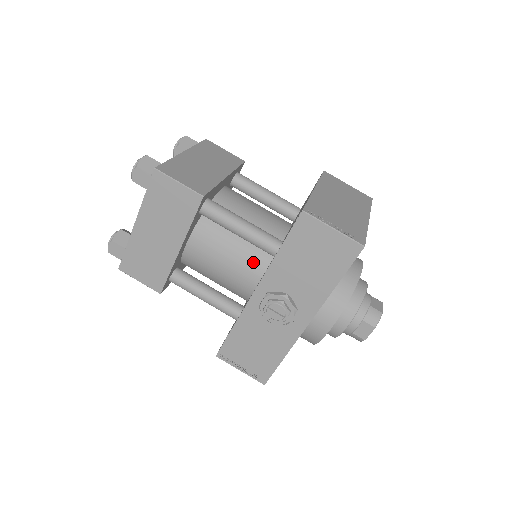
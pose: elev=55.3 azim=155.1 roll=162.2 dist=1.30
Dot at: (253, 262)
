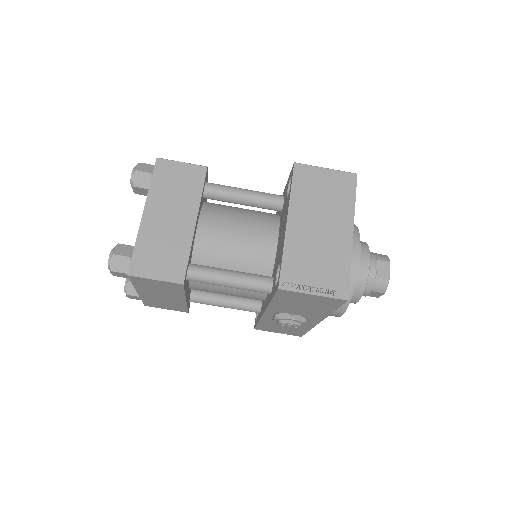
Dot at: occluded
